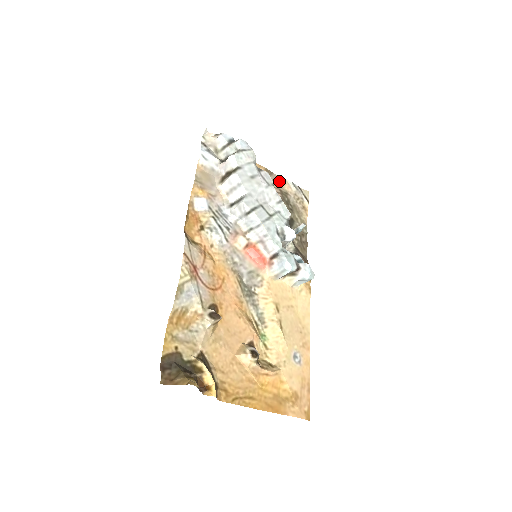
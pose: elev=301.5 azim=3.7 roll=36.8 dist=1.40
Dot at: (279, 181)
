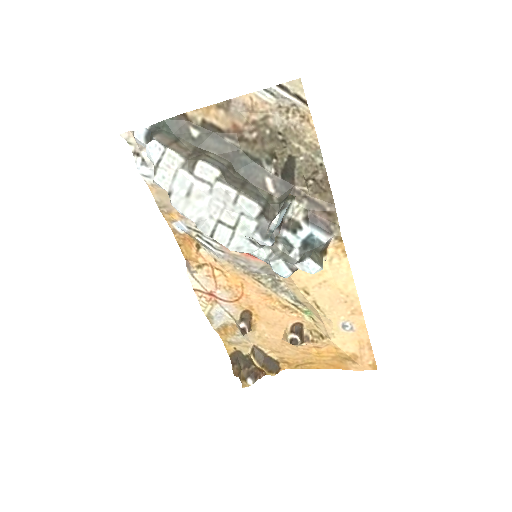
Dot at: (245, 106)
